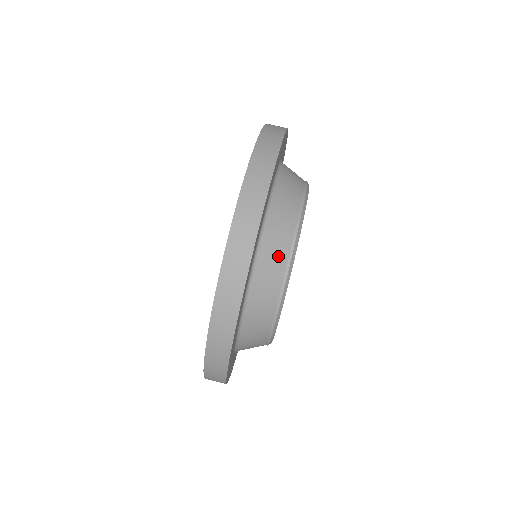
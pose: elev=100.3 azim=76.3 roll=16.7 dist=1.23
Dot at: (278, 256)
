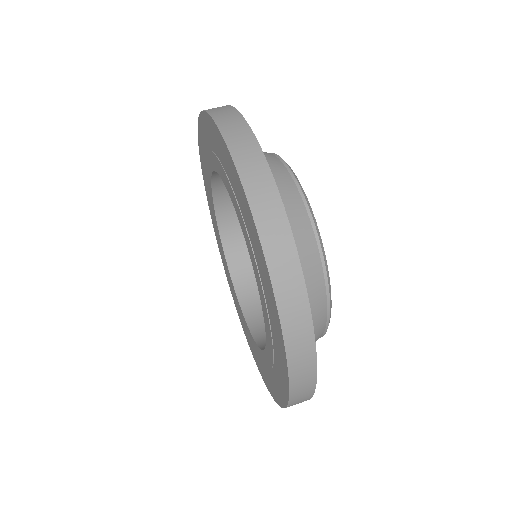
Dot at: (291, 197)
